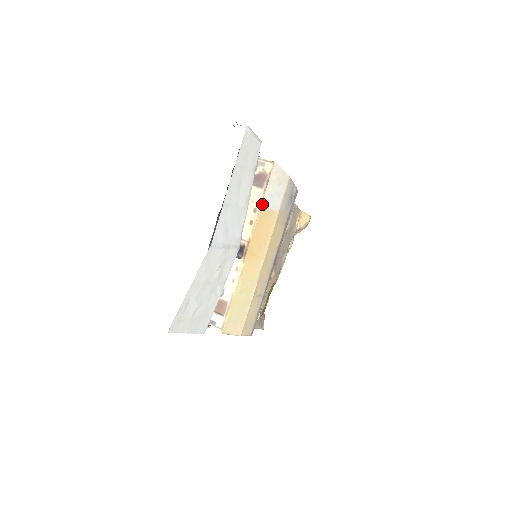
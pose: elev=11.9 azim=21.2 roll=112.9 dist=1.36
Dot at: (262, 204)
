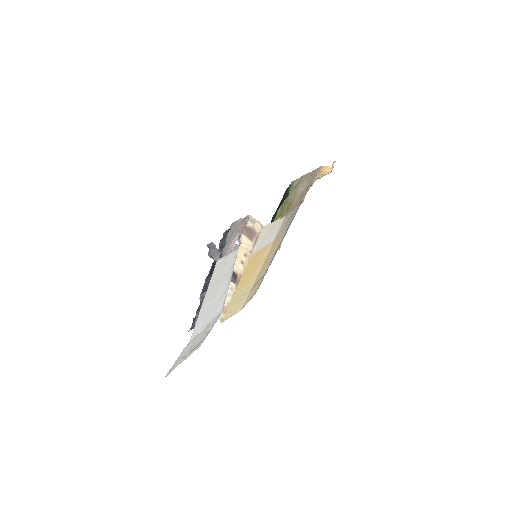
Dot at: (252, 253)
